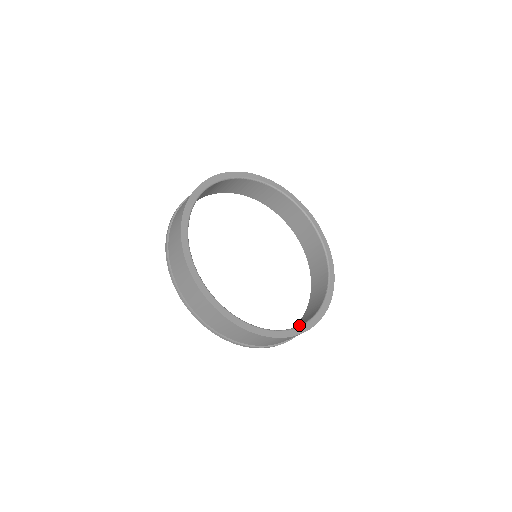
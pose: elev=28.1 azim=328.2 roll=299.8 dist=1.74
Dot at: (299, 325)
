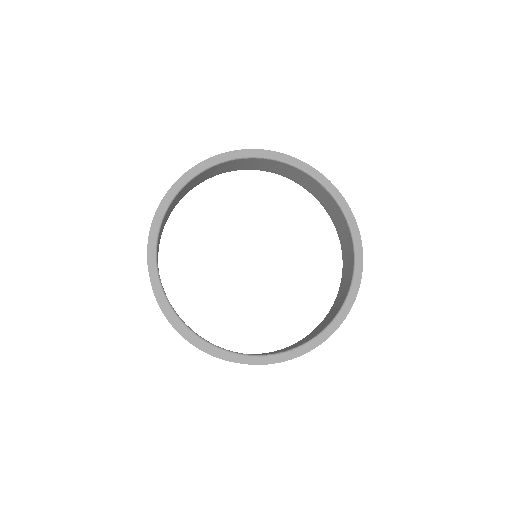
Dot at: (311, 336)
